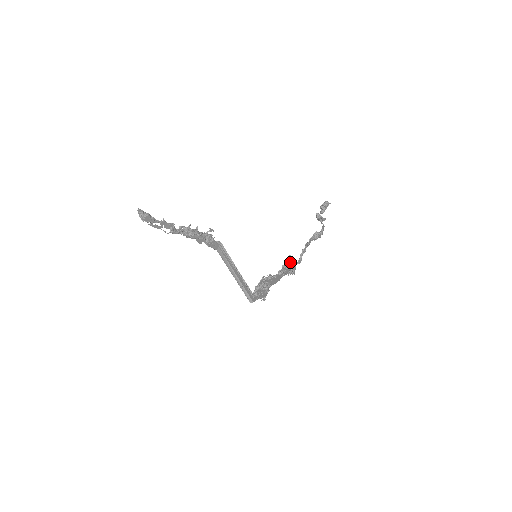
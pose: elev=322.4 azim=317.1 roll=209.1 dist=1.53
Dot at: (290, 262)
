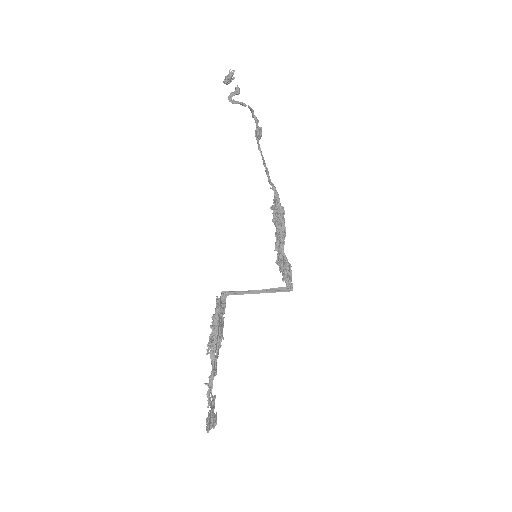
Dot at: (276, 212)
